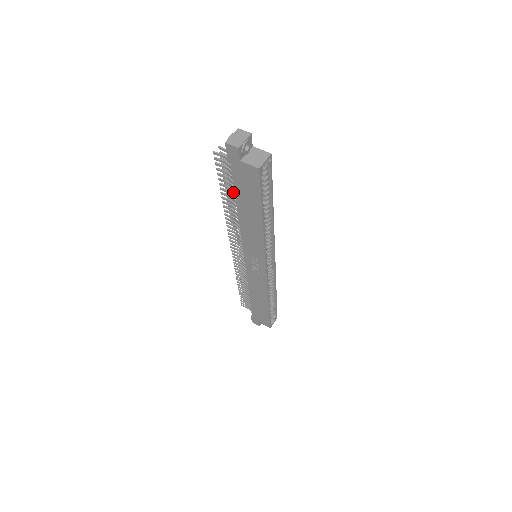
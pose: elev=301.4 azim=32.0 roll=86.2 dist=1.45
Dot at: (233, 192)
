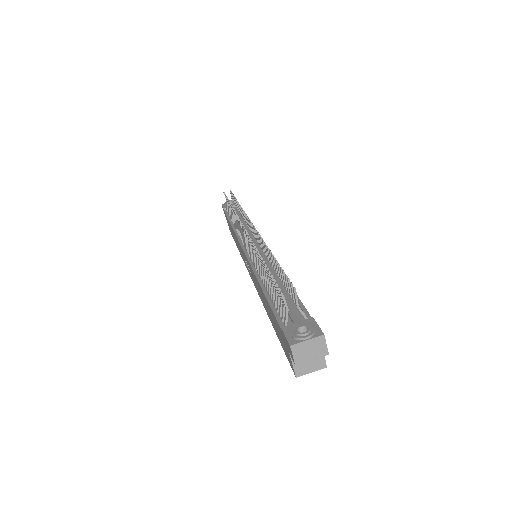
Dot at: (270, 291)
